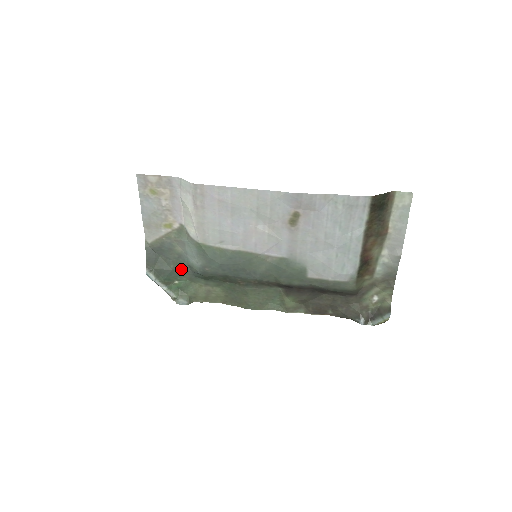
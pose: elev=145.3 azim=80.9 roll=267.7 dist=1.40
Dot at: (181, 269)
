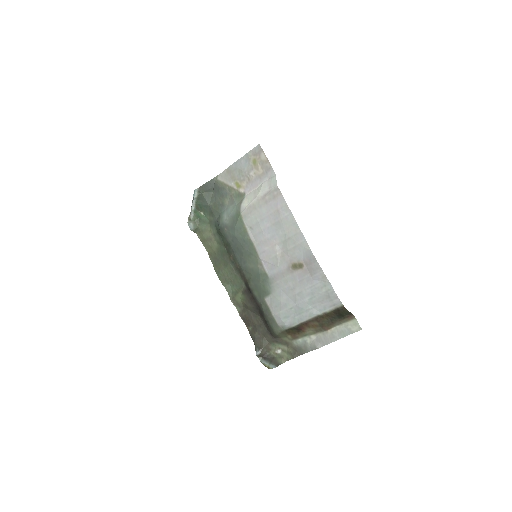
Dot at: (214, 211)
